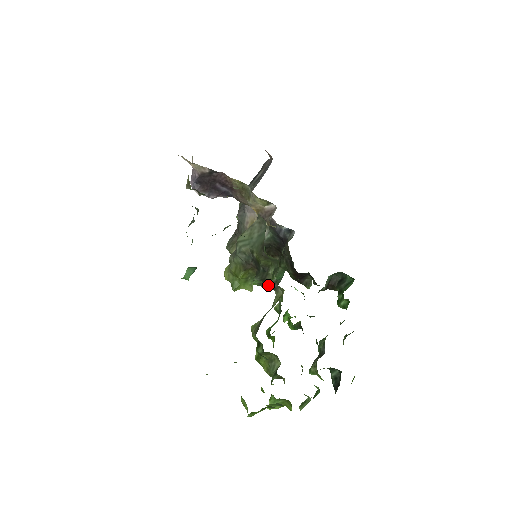
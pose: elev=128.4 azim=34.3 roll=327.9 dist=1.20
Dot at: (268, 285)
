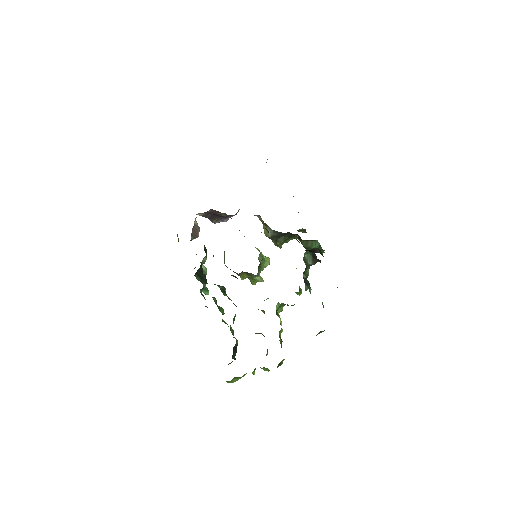
Dot at: occluded
